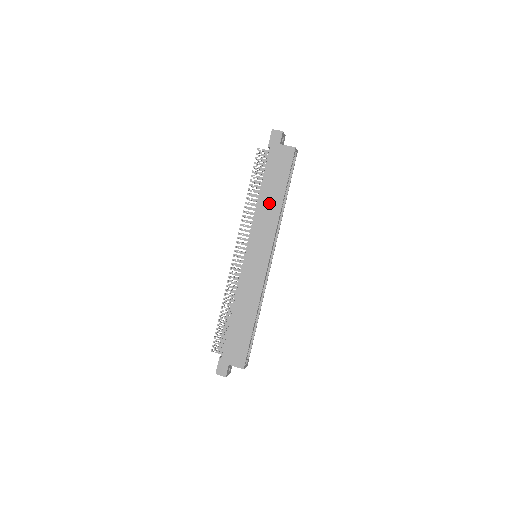
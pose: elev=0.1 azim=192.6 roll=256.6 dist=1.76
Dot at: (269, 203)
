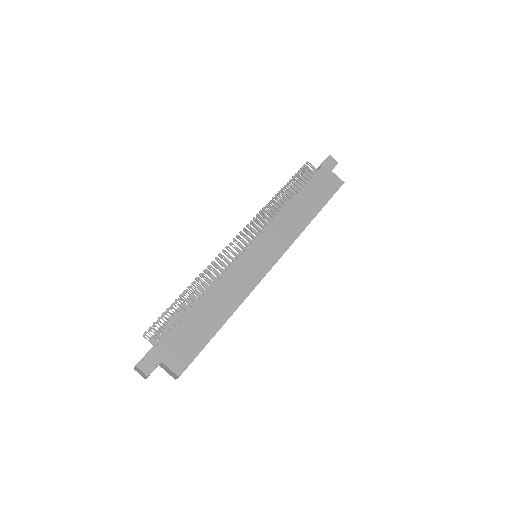
Dot at: (299, 212)
